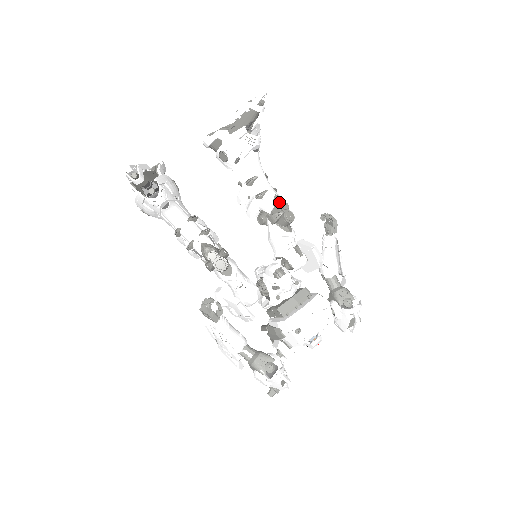
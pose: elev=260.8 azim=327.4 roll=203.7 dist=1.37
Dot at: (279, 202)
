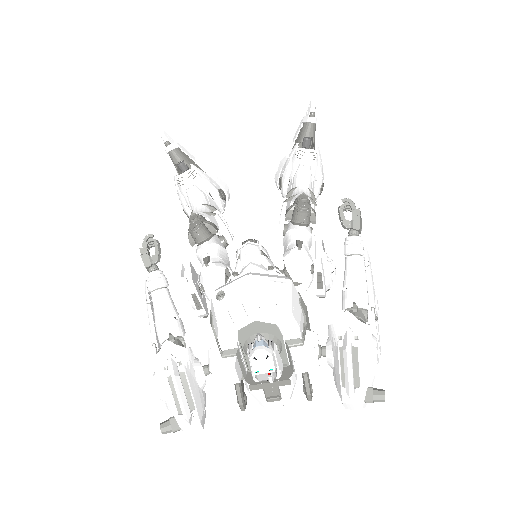
Dot at: occluded
